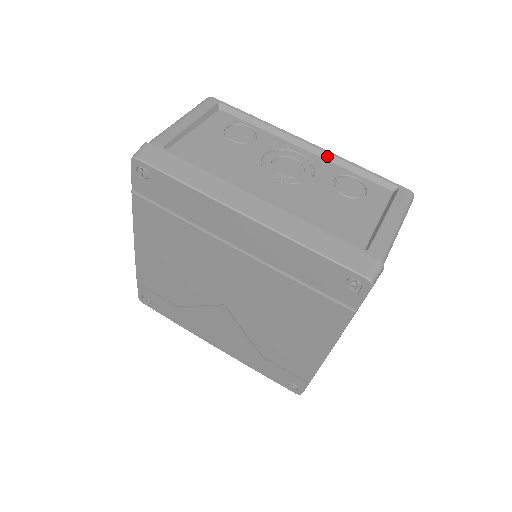
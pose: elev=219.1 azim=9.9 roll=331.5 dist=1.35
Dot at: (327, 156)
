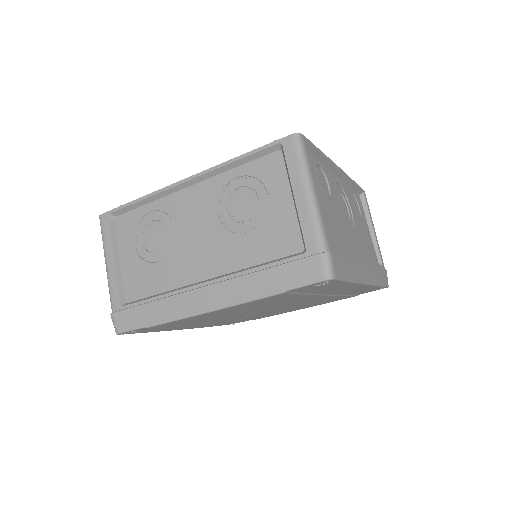
Dot at: (346, 179)
